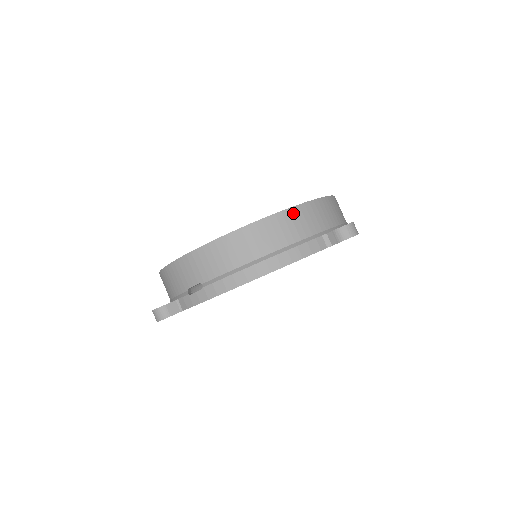
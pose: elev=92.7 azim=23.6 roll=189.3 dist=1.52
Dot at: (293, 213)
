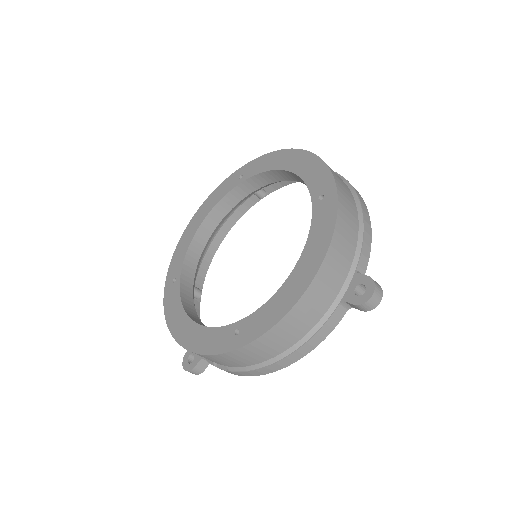
Dot at: (301, 305)
